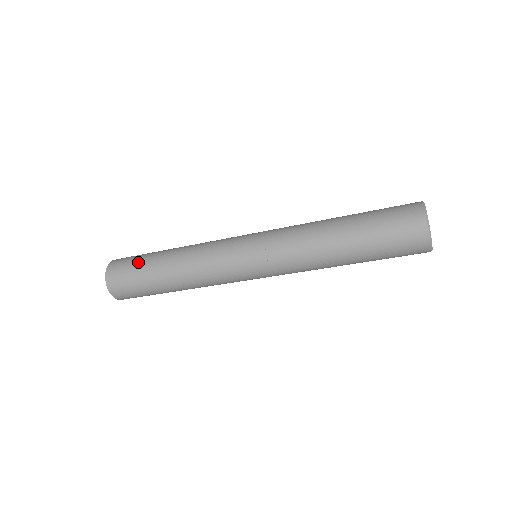
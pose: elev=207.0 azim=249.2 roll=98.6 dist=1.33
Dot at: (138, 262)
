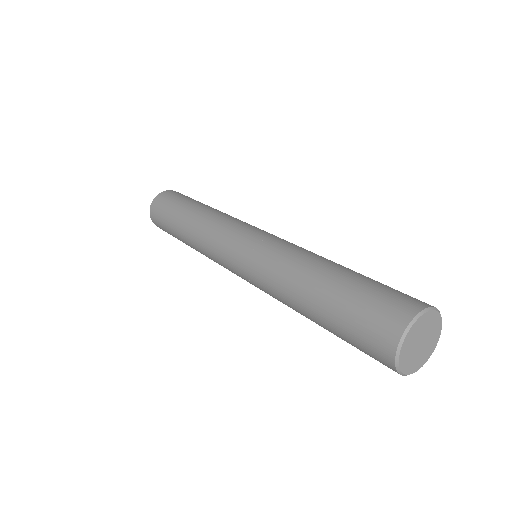
Dot at: (166, 226)
